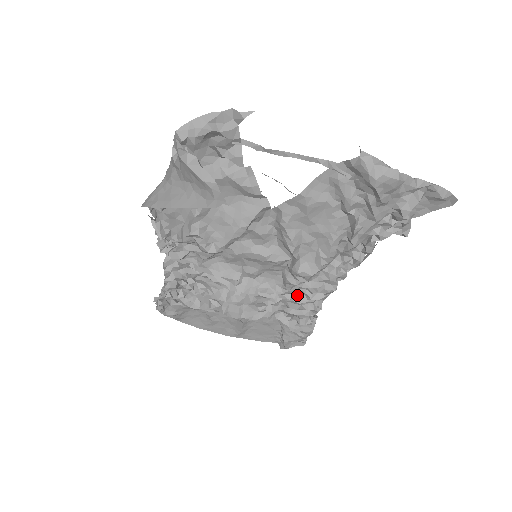
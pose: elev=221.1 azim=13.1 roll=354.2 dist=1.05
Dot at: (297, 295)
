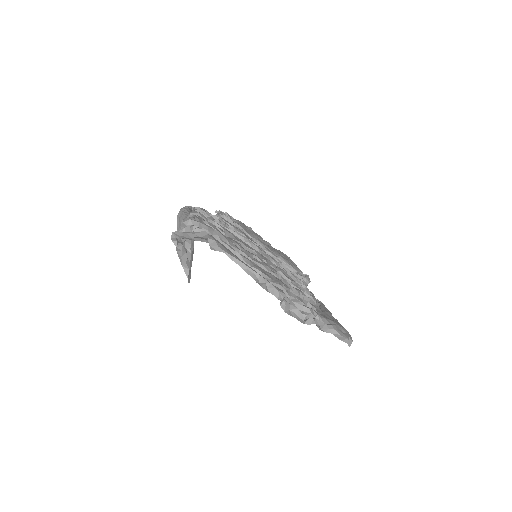
Dot at: occluded
